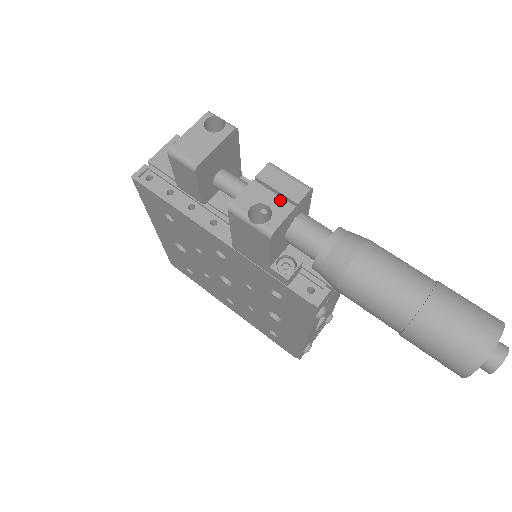
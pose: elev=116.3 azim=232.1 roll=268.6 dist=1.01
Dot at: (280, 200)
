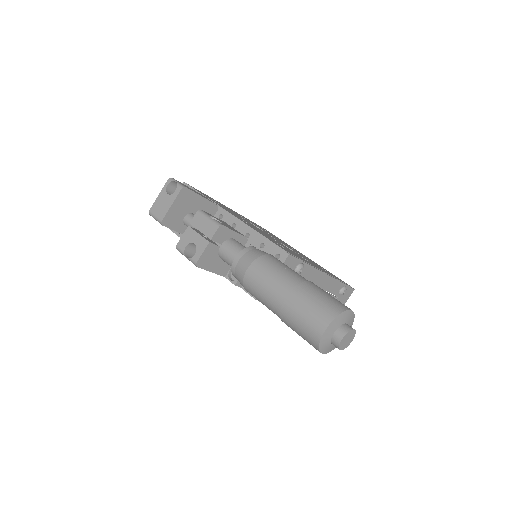
Dot at: (201, 239)
